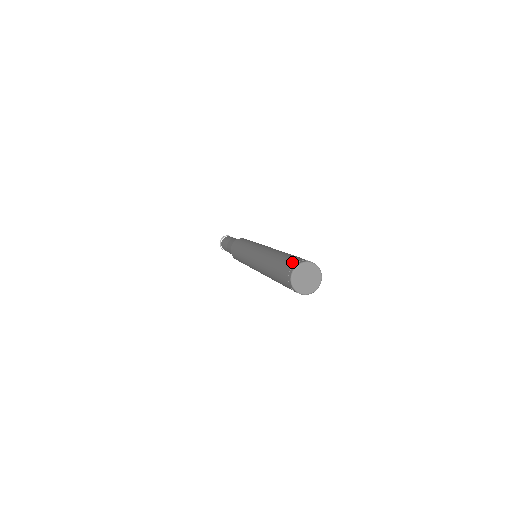
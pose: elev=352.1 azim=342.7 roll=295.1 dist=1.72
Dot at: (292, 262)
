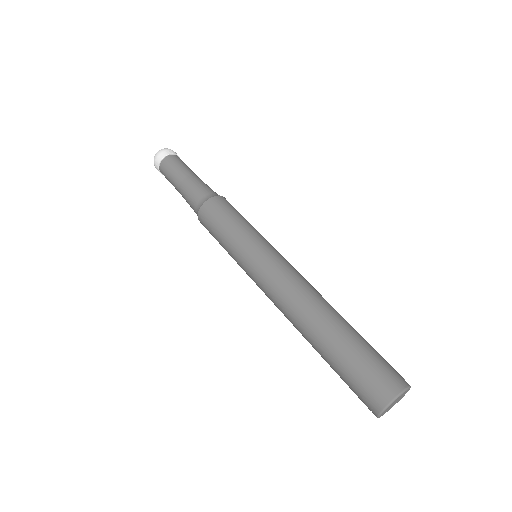
Dot at: (377, 386)
